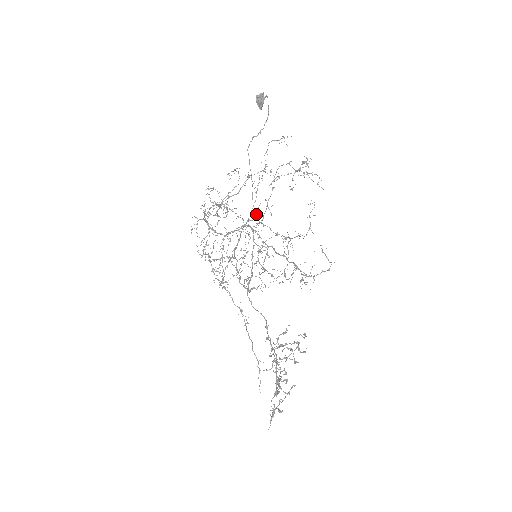
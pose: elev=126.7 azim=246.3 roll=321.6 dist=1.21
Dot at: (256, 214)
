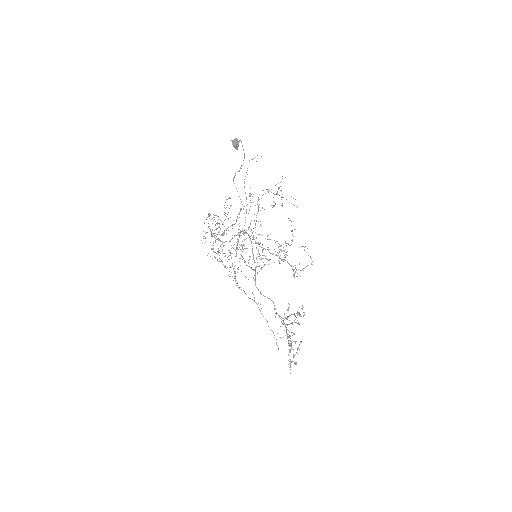
Dot at: occluded
